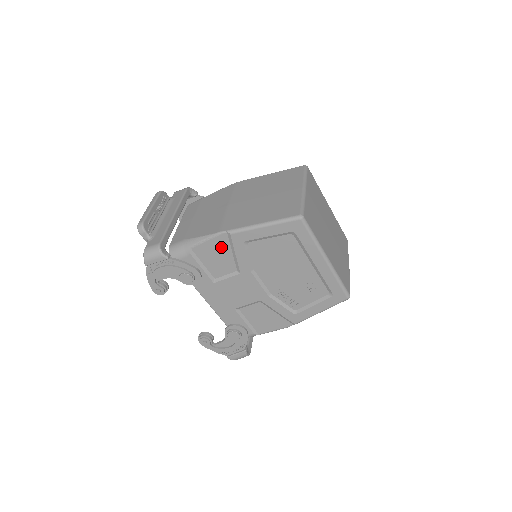
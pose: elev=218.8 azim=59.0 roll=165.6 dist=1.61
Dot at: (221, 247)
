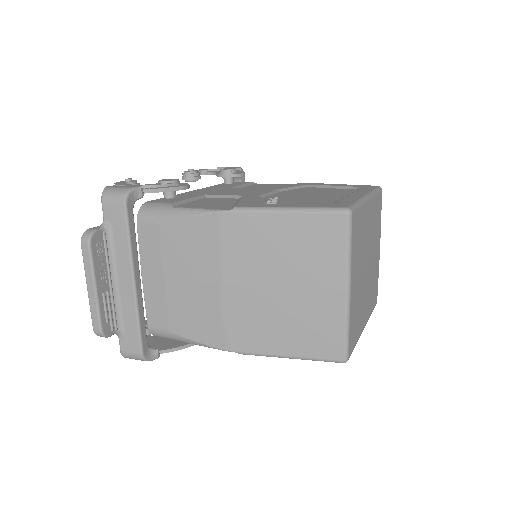
Dot at: occluded
